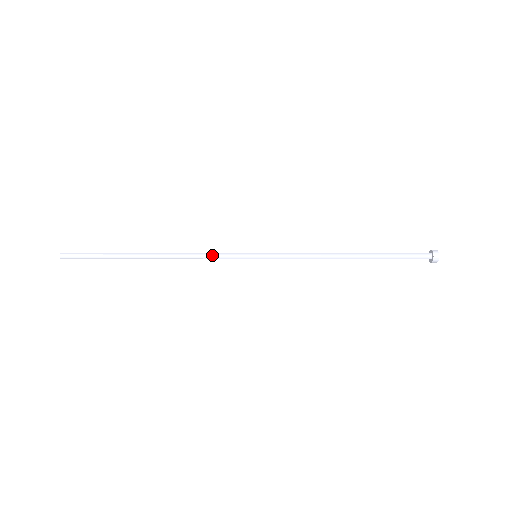
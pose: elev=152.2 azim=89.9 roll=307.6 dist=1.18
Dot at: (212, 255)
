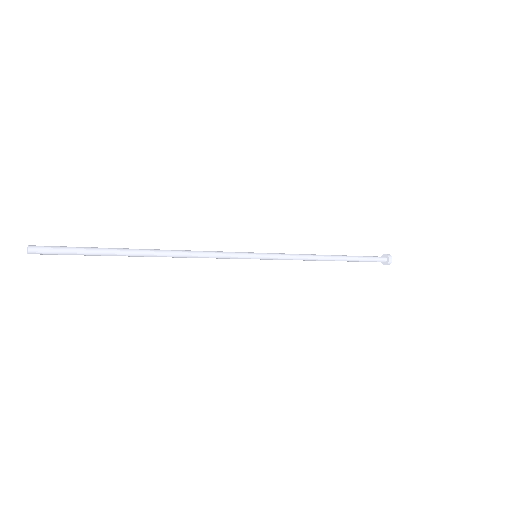
Dot at: (216, 254)
